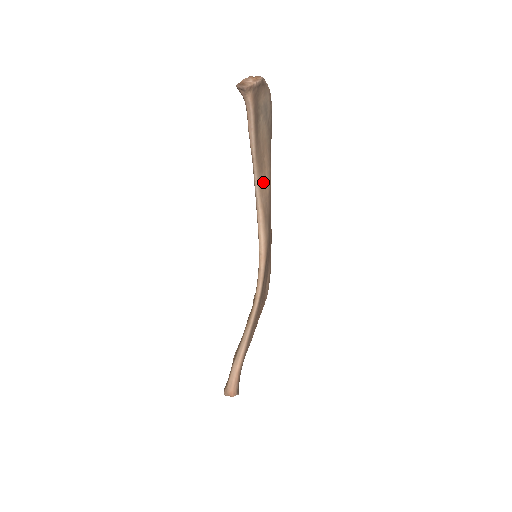
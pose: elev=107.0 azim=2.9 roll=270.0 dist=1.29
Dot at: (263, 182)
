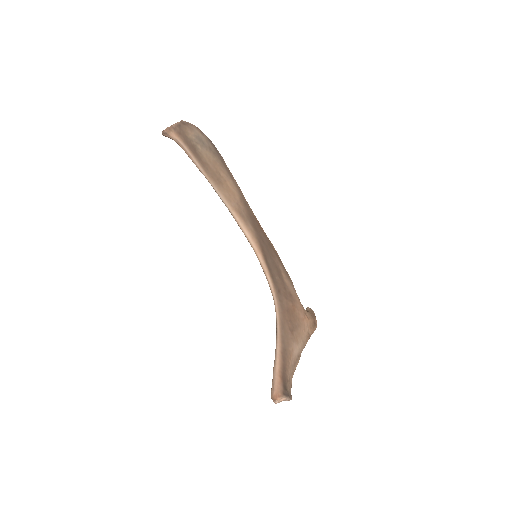
Dot at: (227, 192)
